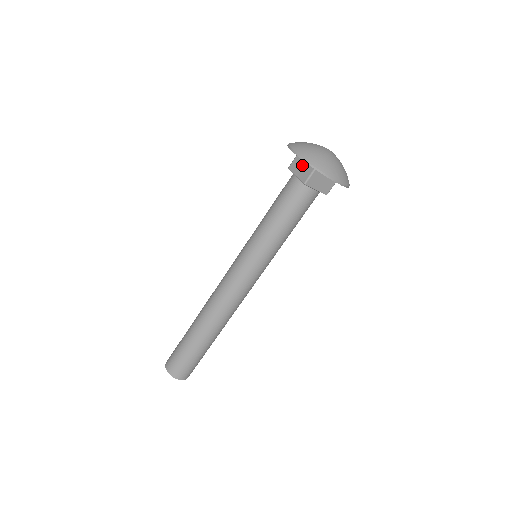
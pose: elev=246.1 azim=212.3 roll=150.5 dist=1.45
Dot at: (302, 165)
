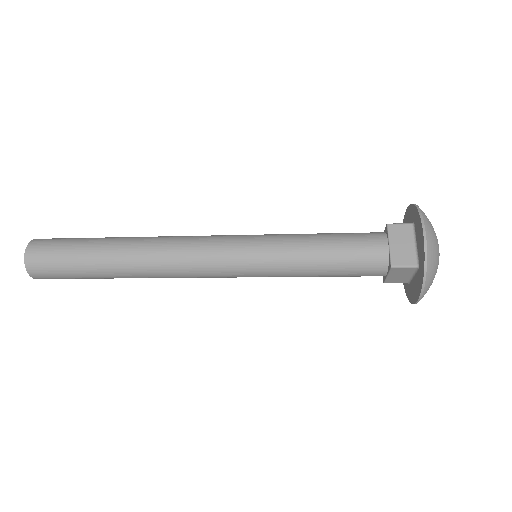
Dot at: (407, 243)
